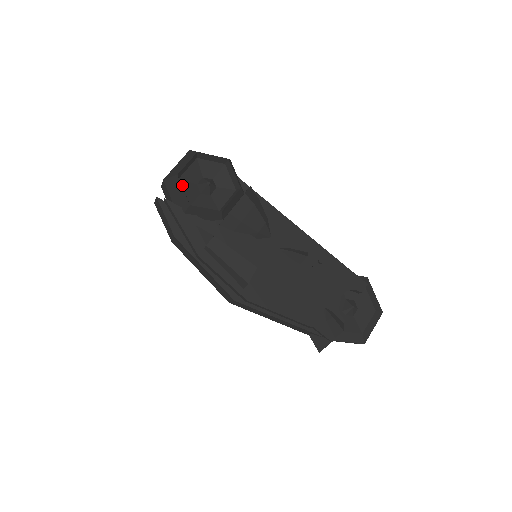
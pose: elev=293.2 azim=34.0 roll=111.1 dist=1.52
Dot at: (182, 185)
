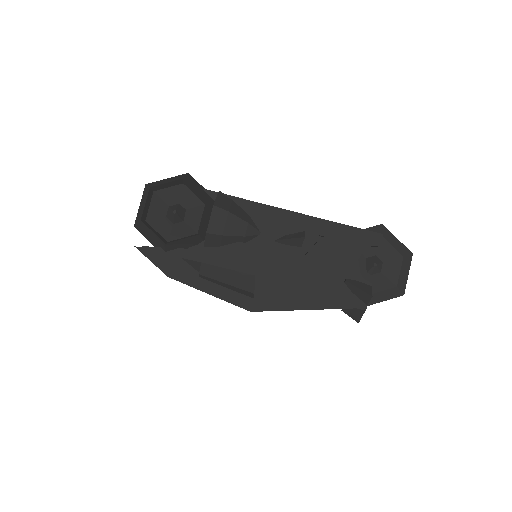
Dot at: (151, 226)
